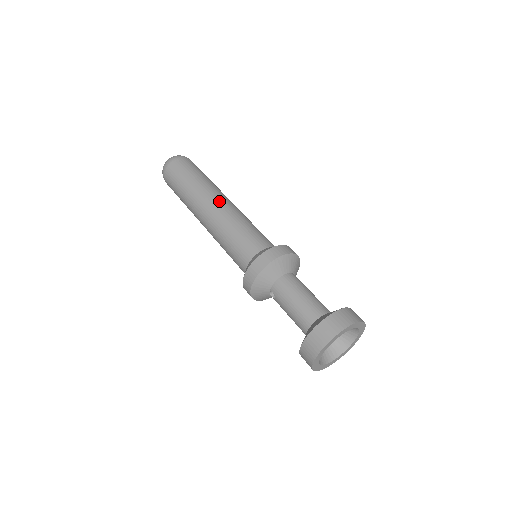
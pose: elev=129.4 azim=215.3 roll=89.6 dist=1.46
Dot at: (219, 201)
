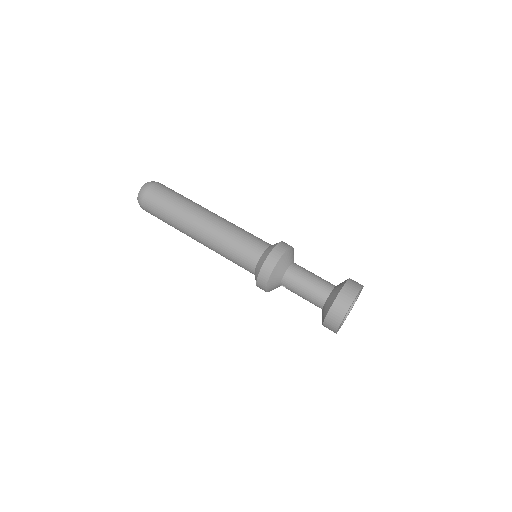
Dot at: (204, 222)
